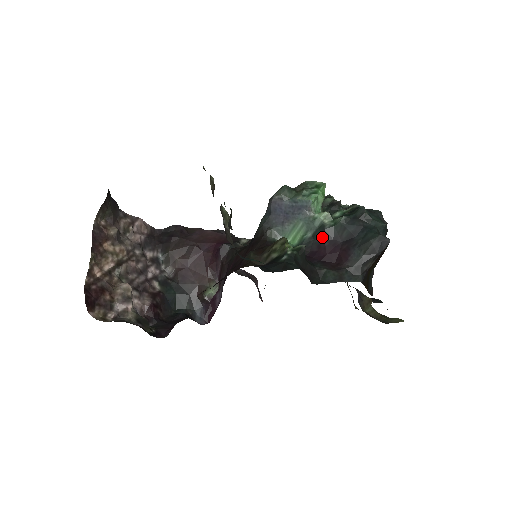
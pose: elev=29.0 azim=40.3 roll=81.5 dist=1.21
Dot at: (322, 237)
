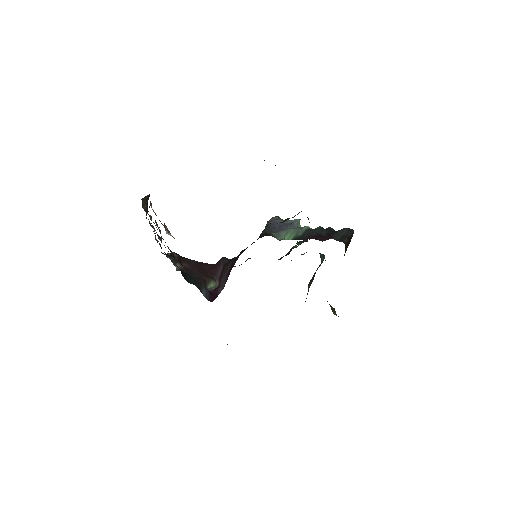
Dot at: (309, 234)
